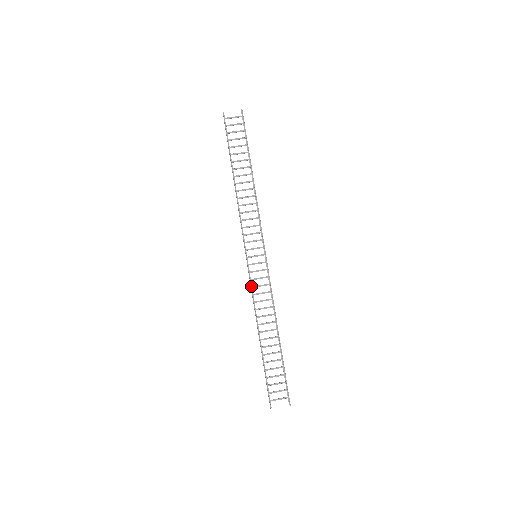
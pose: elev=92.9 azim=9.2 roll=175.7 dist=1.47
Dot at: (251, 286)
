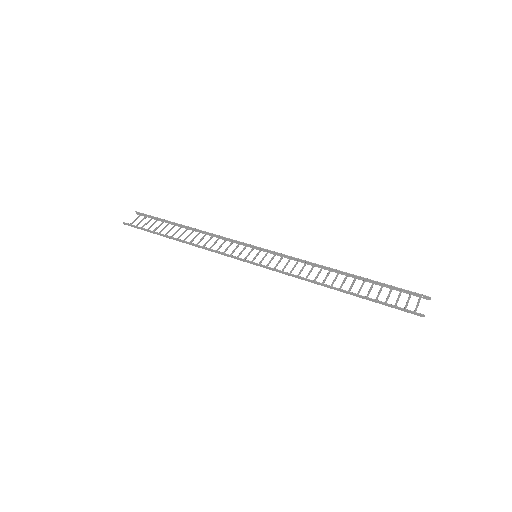
Dot at: (280, 272)
